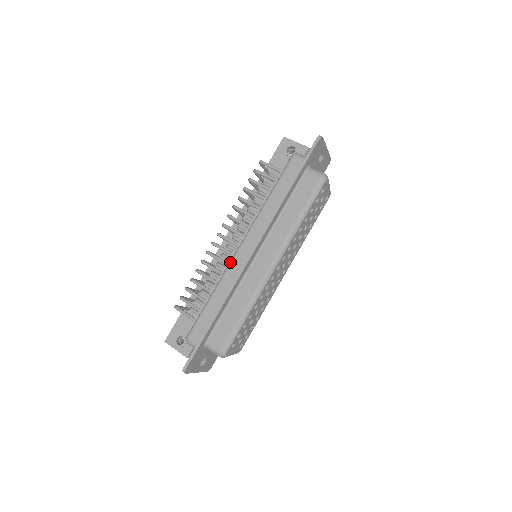
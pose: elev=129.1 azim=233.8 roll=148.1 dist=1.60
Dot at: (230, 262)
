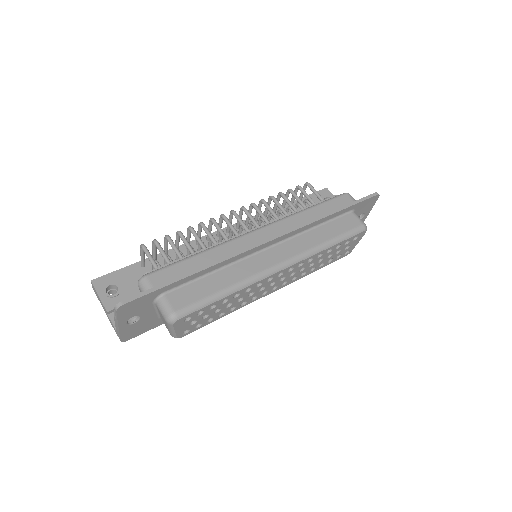
Dot at: (239, 236)
